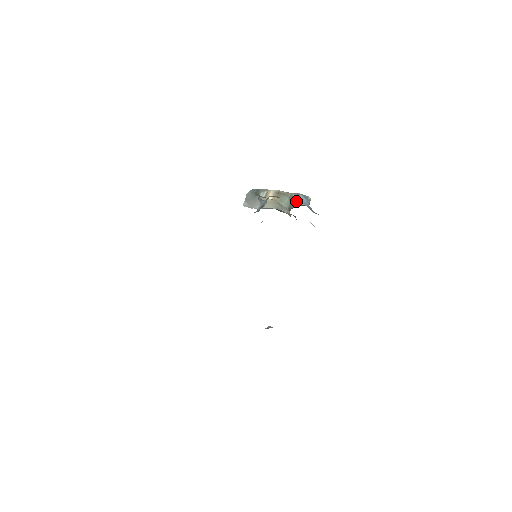
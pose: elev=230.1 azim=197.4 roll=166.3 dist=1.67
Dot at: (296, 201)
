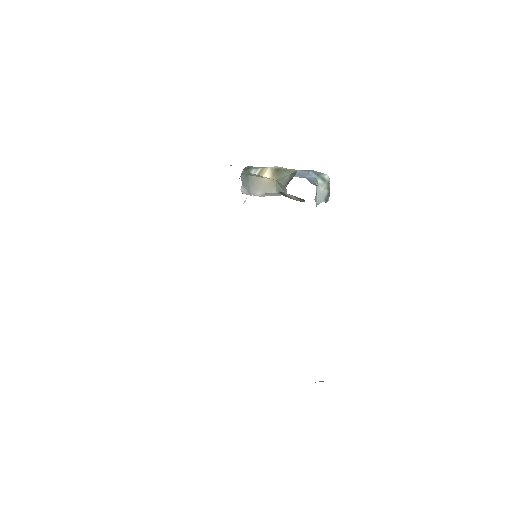
Dot at: (295, 175)
